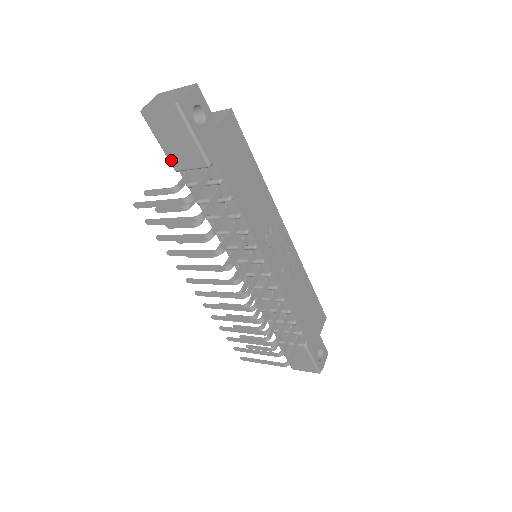
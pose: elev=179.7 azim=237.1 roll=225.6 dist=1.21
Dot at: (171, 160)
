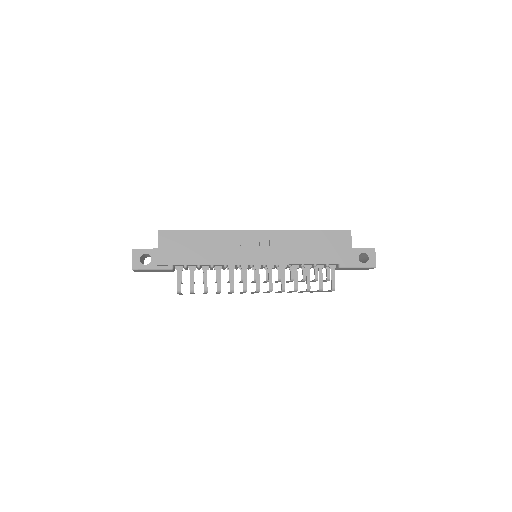
Dot at: occluded
